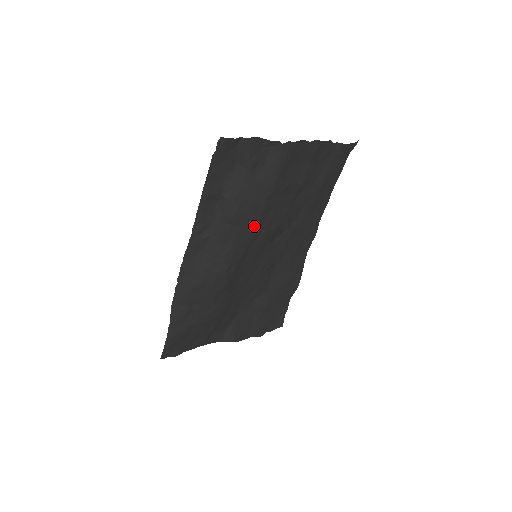
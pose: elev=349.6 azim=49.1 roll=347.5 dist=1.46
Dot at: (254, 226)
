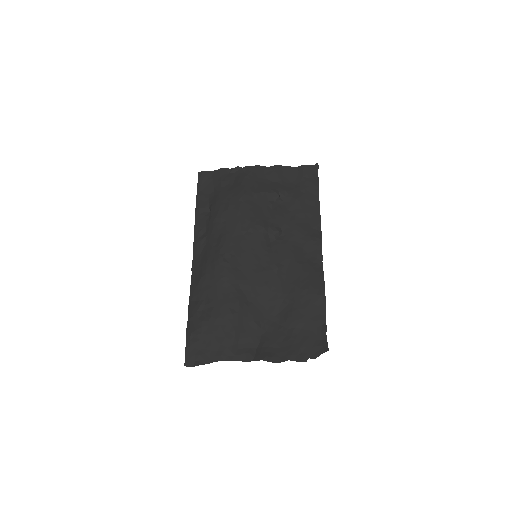
Dot at: (236, 221)
